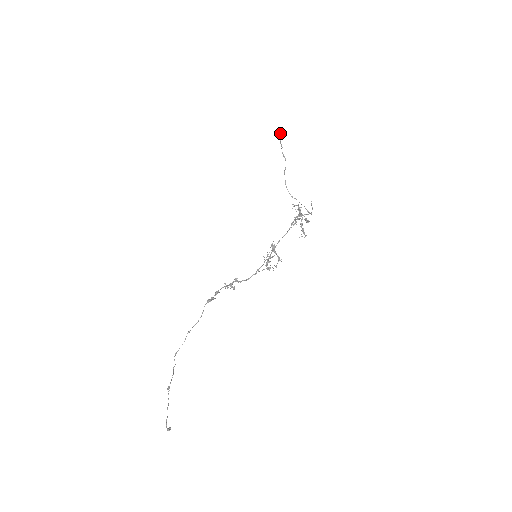
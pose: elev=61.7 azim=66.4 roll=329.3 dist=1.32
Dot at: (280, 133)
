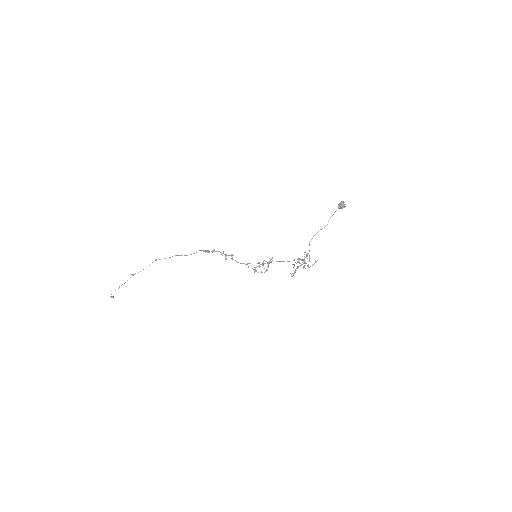
Dot at: (341, 206)
